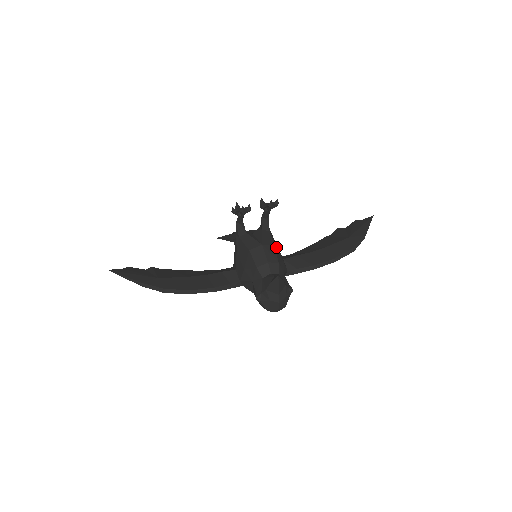
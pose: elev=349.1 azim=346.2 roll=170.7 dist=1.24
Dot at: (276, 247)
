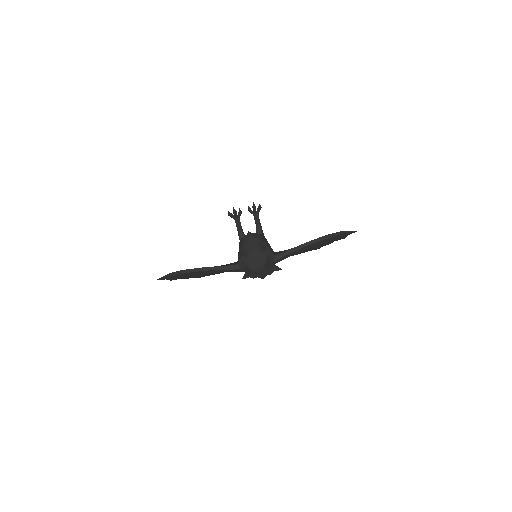
Dot at: (264, 239)
